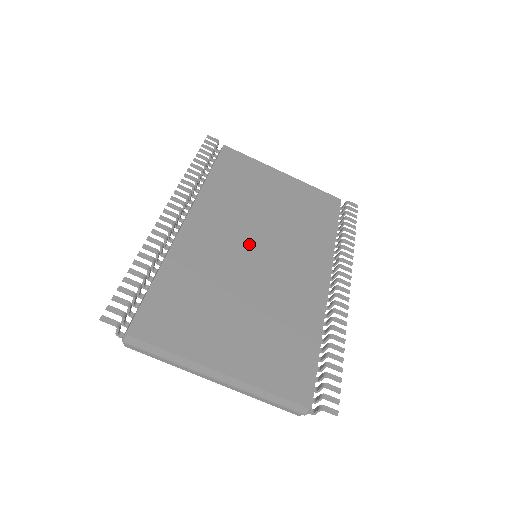
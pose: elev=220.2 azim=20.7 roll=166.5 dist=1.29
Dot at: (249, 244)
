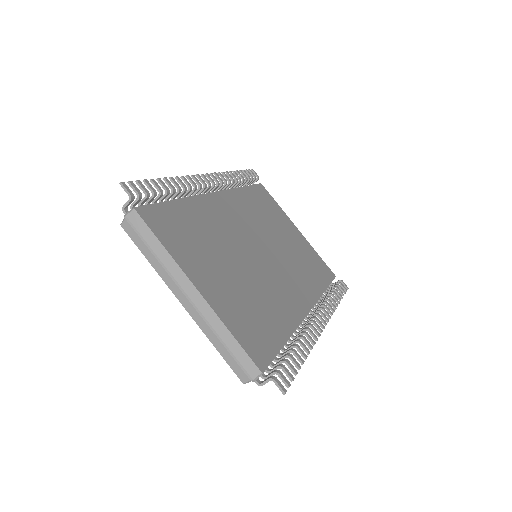
Dot at: (256, 242)
